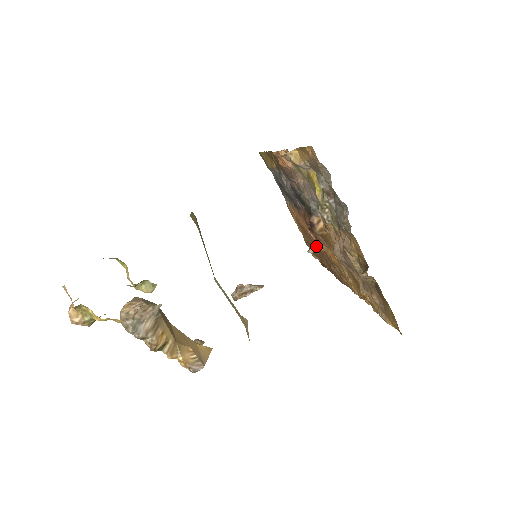
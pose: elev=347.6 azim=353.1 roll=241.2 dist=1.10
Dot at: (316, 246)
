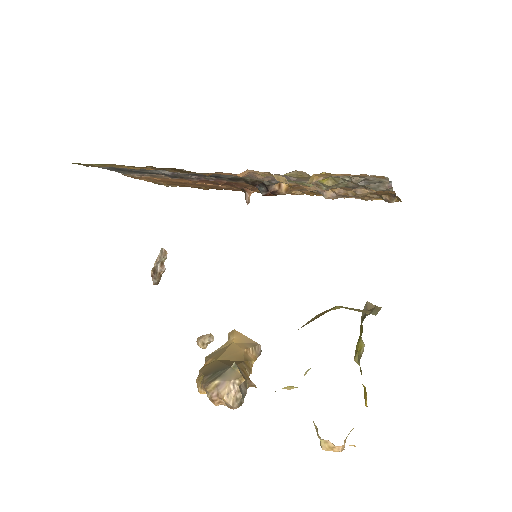
Dot at: (250, 195)
